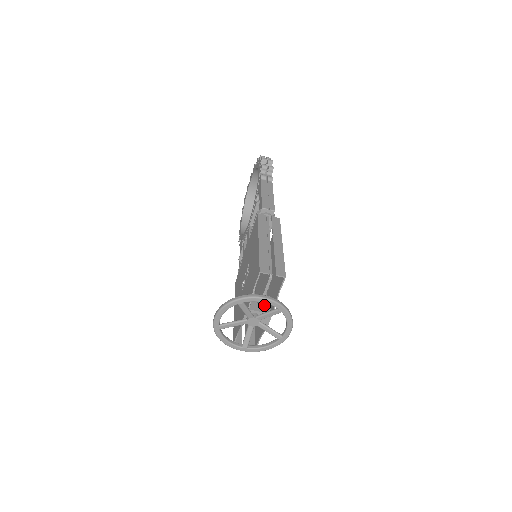
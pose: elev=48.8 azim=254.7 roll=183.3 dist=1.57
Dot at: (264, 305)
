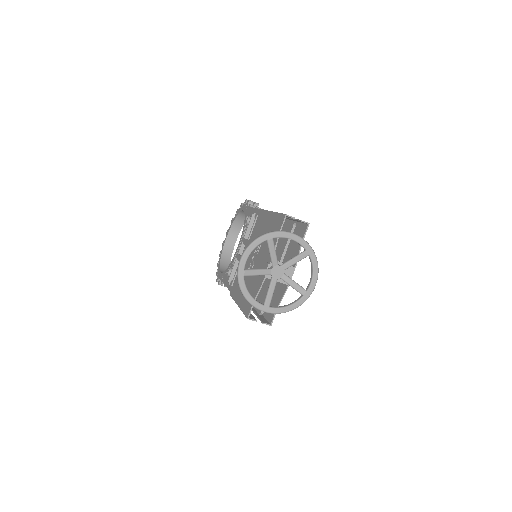
Dot at: occluded
